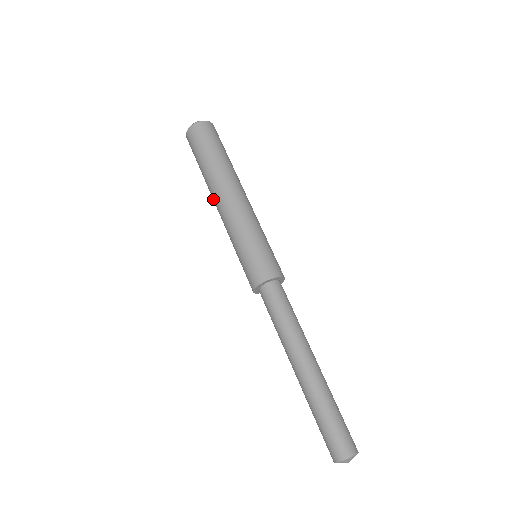
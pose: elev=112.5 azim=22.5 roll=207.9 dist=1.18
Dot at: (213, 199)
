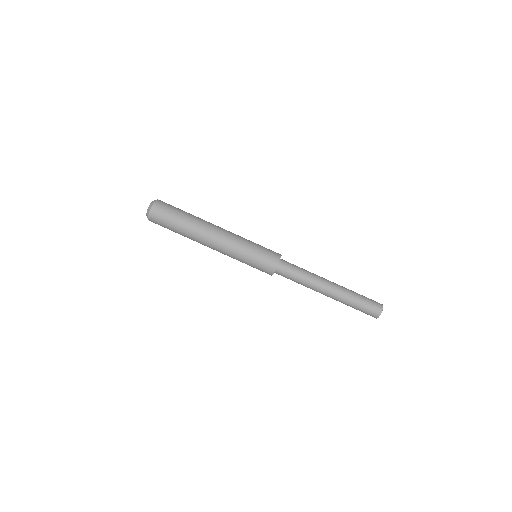
Dot at: (204, 243)
